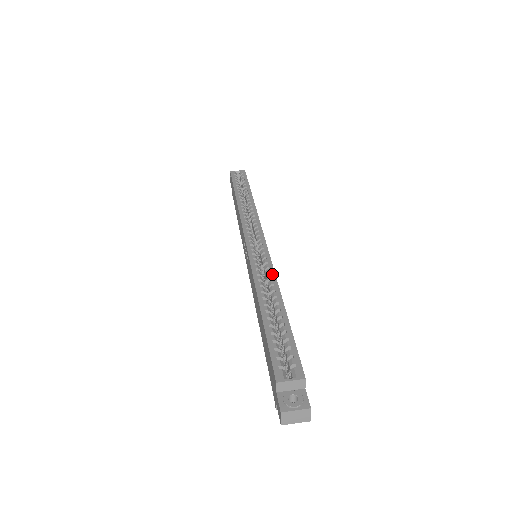
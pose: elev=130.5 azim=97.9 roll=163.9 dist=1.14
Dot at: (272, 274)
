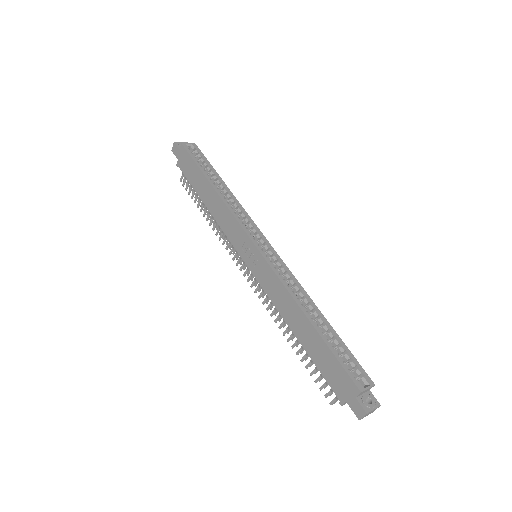
Dot at: (299, 285)
